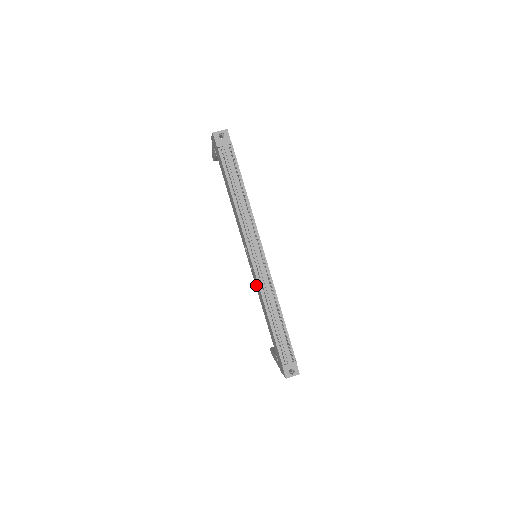
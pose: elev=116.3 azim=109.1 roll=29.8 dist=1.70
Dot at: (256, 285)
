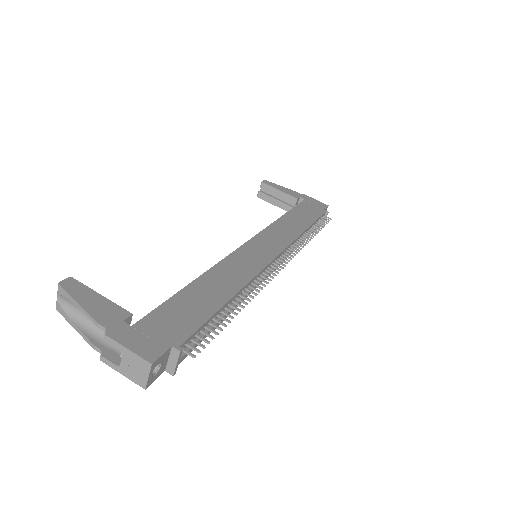
Dot at: occluded
